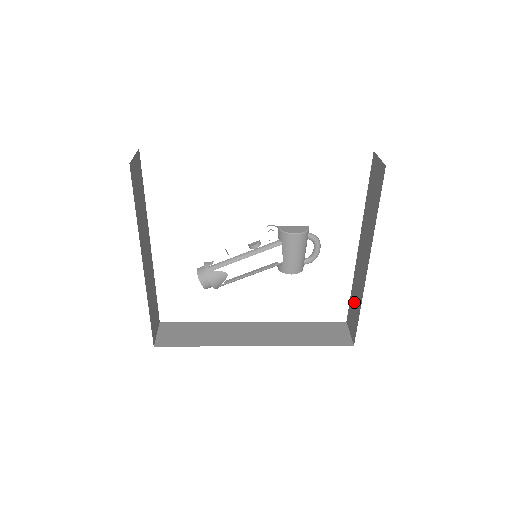
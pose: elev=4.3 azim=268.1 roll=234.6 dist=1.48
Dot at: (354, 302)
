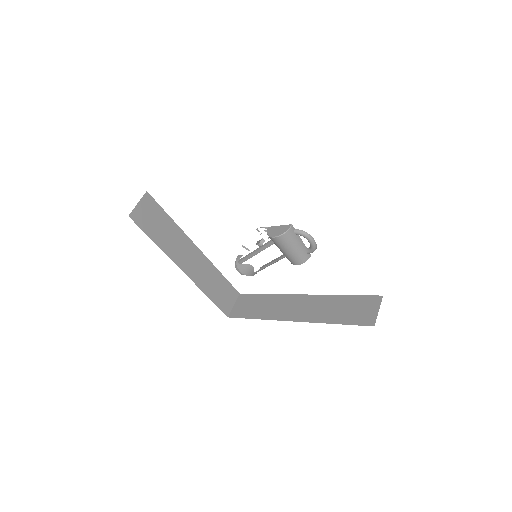
Dot at: occluded
